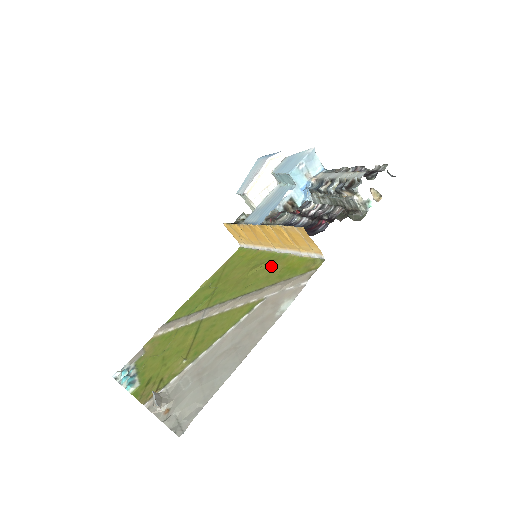
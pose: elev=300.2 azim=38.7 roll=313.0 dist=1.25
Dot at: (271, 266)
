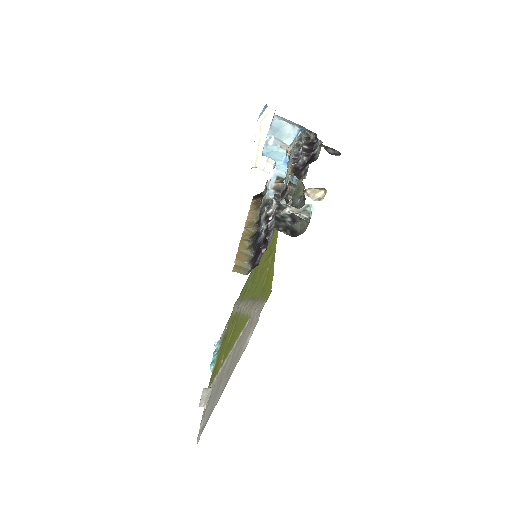
Dot at: (268, 266)
